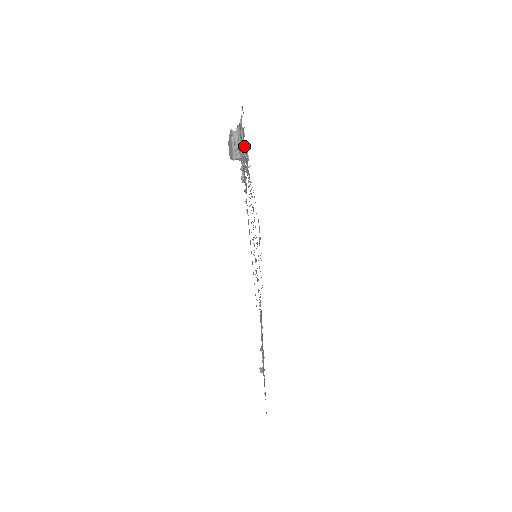
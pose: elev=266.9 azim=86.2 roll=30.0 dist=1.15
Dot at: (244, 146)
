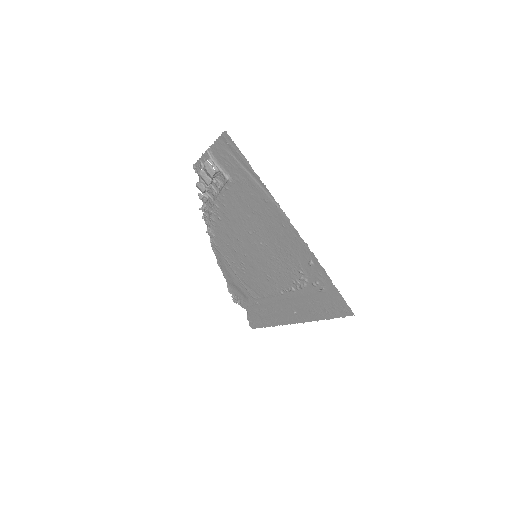
Dot at: (206, 192)
